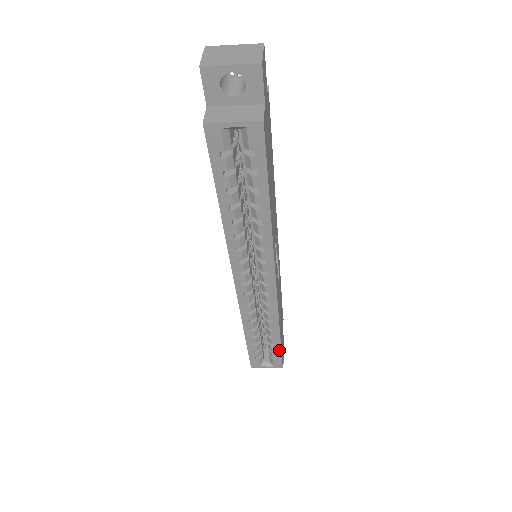
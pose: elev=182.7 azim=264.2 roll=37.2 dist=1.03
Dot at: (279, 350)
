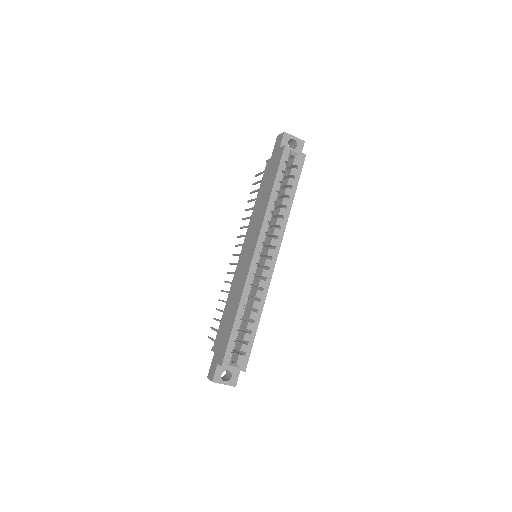
Dot at: (252, 341)
